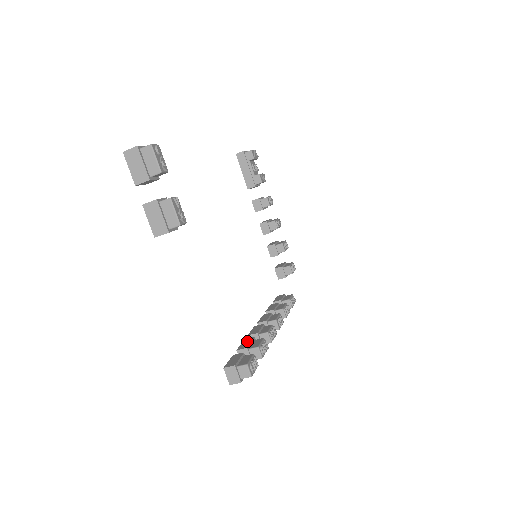
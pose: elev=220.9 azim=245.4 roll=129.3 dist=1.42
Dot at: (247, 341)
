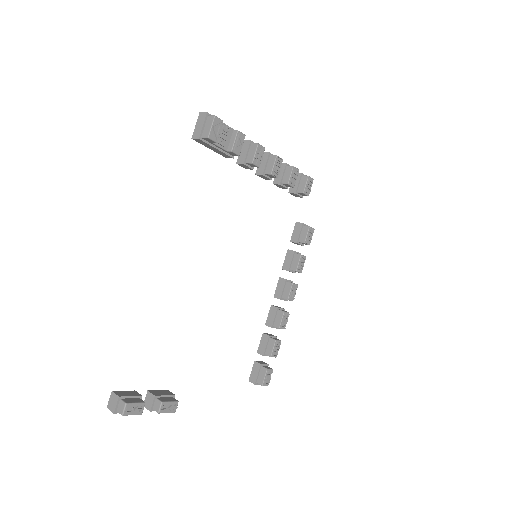
Dot at: (264, 341)
